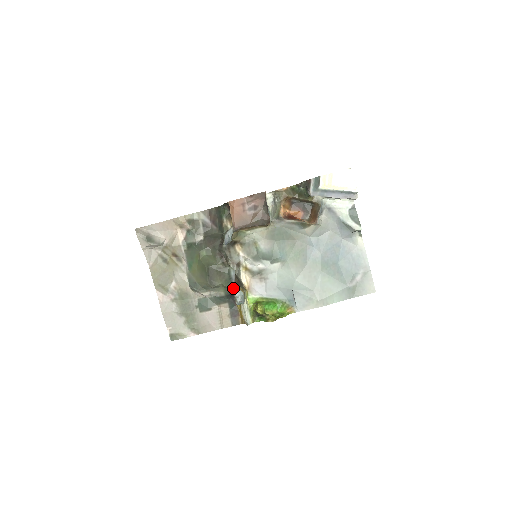
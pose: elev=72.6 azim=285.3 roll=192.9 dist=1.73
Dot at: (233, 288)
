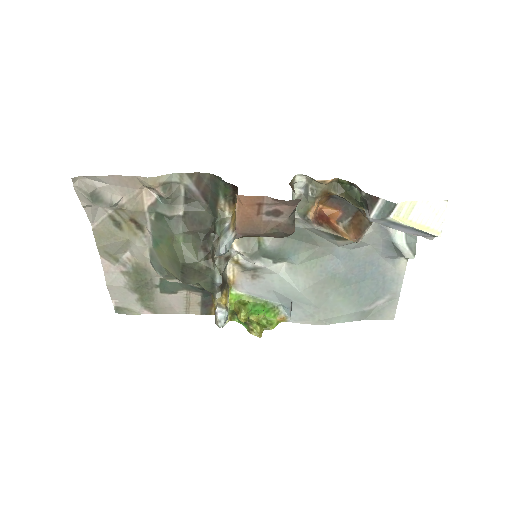
Dot at: (214, 293)
